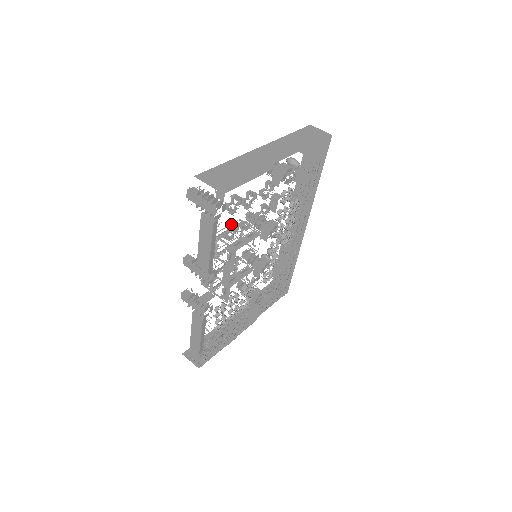
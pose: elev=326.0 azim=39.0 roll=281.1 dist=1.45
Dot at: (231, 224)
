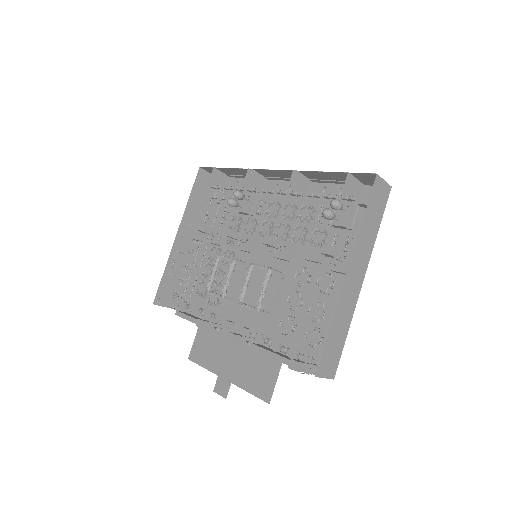
Dot at: (296, 331)
